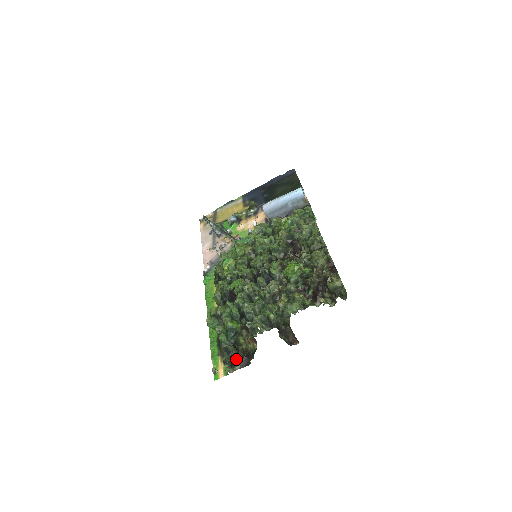
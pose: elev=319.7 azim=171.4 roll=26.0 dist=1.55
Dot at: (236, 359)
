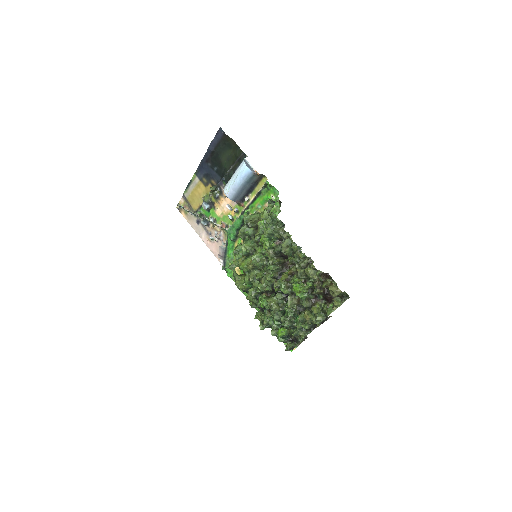
Dot at: occluded
